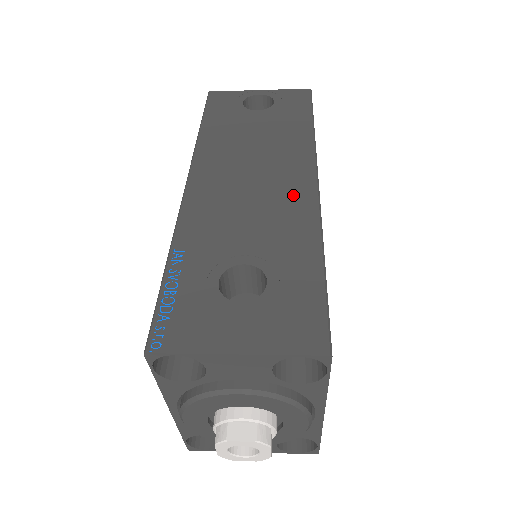
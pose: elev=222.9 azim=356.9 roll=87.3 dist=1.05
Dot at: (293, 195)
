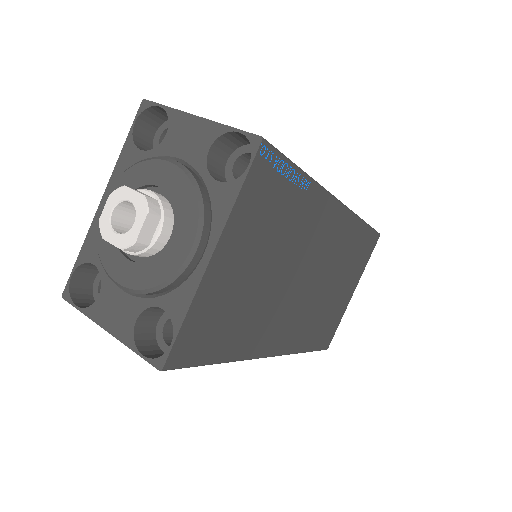
Dot at: occluded
